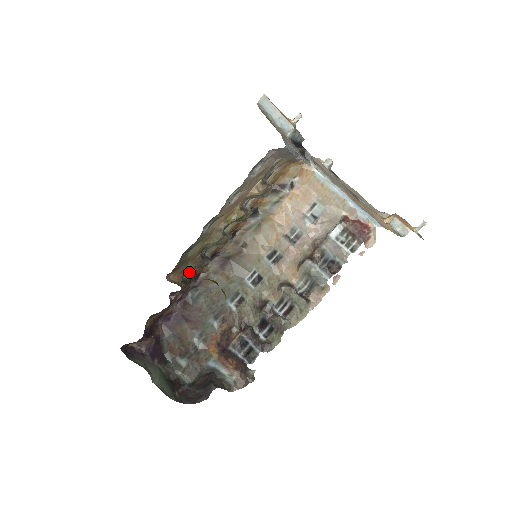
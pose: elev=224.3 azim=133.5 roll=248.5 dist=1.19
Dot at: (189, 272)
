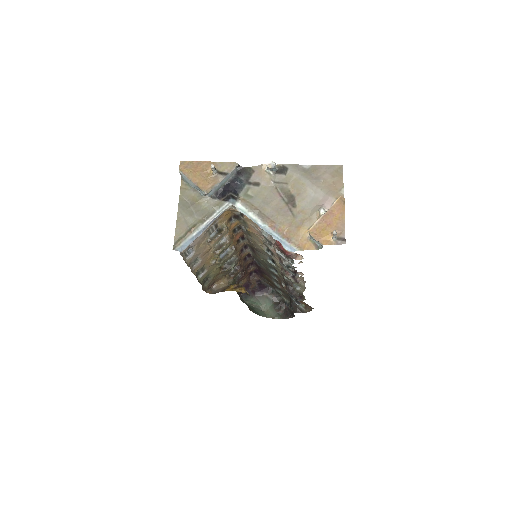
Dot at: occluded
